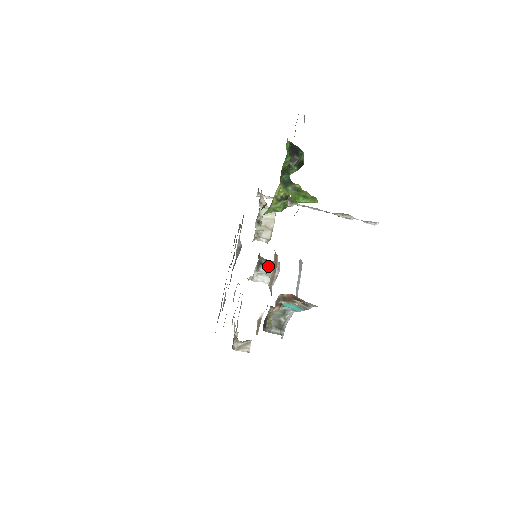
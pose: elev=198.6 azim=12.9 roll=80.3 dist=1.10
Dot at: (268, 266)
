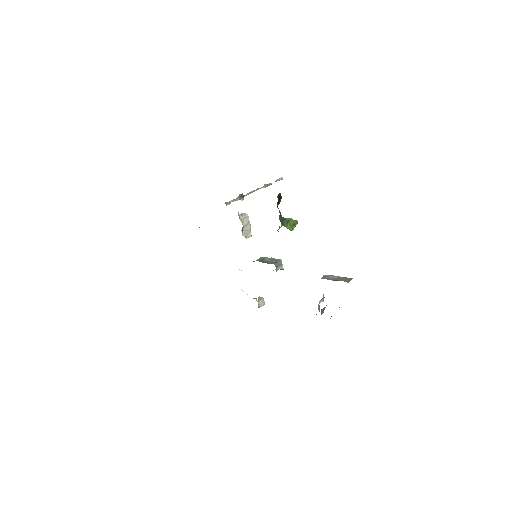
Dot at: (278, 266)
